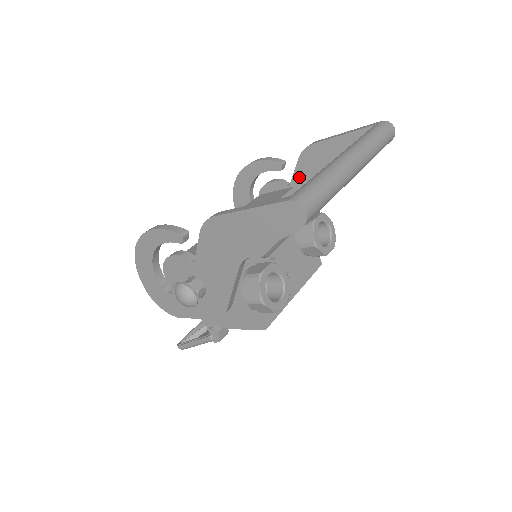
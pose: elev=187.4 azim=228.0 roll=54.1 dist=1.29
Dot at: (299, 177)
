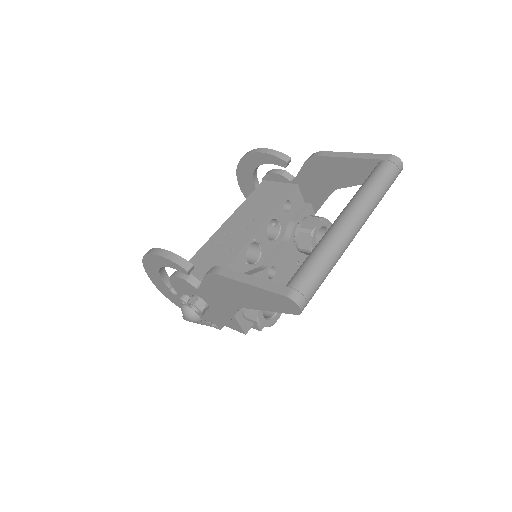
Dot at: (303, 178)
